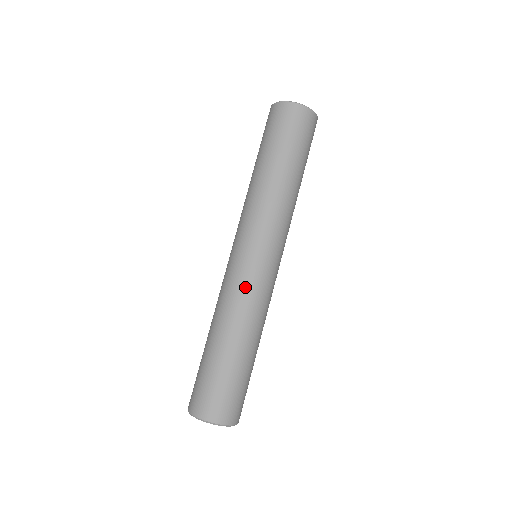
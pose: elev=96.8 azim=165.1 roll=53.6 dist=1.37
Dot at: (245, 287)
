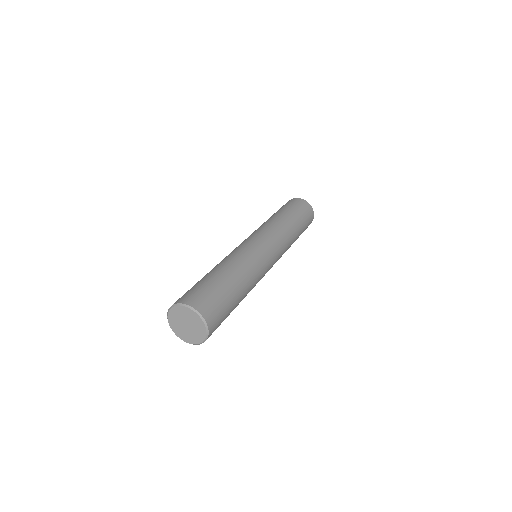
Dot at: (236, 250)
